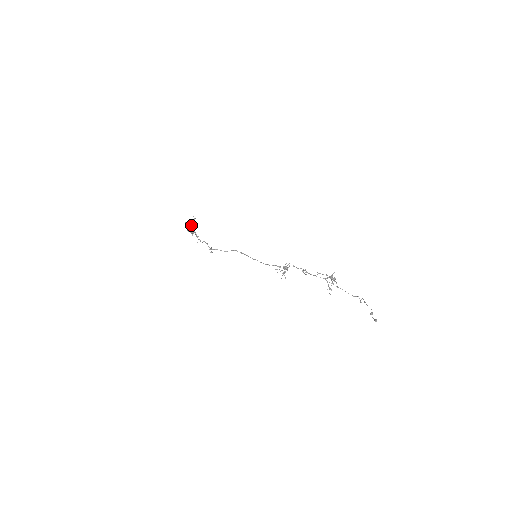
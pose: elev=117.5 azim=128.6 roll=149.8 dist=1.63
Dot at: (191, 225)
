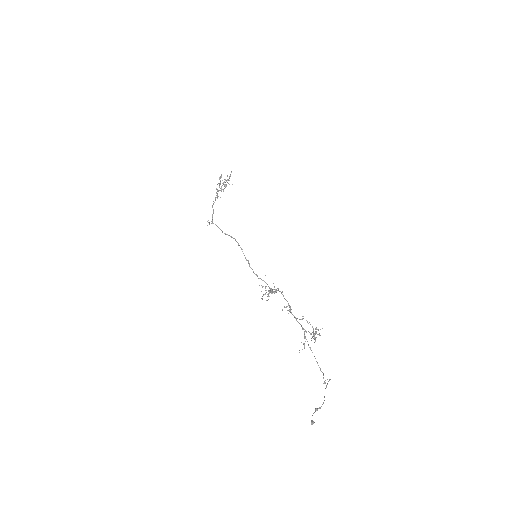
Dot at: occluded
